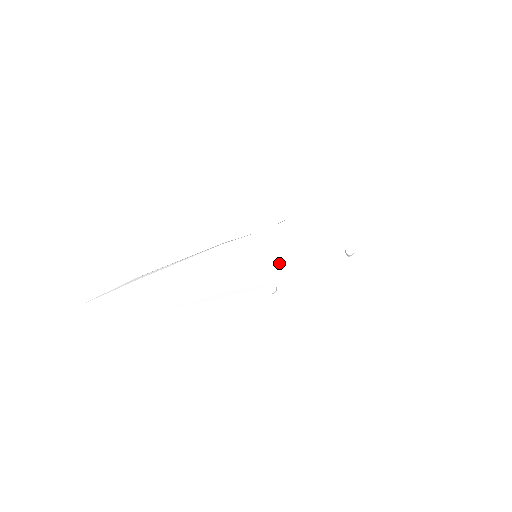
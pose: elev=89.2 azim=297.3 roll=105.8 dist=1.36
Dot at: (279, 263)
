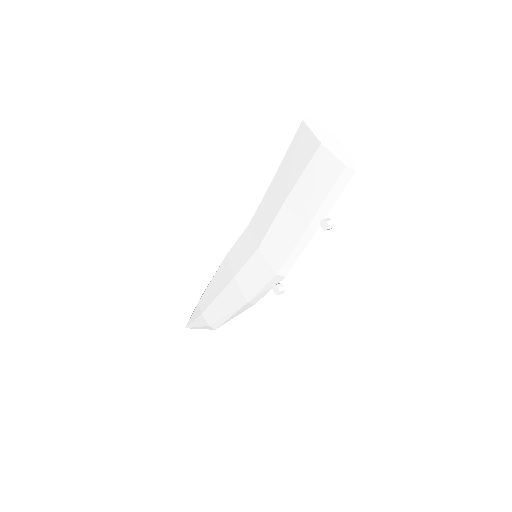
Dot at: (268, 263)
